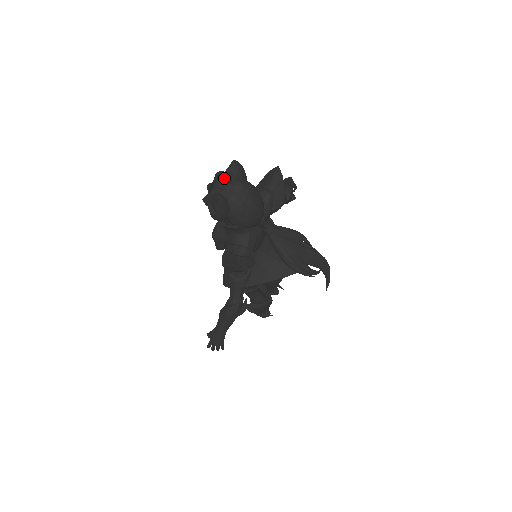
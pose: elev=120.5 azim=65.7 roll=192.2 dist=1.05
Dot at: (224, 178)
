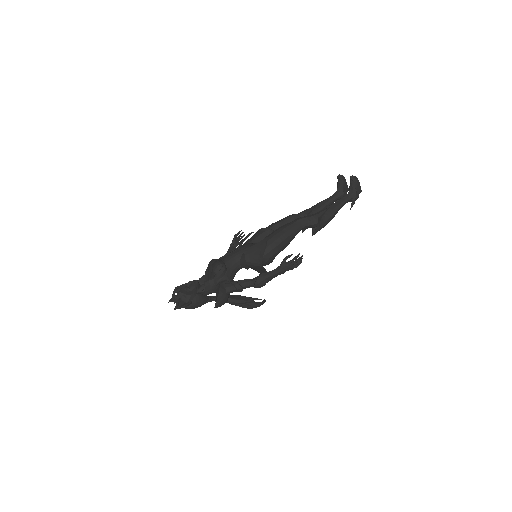
Dot at: (178, 300)
